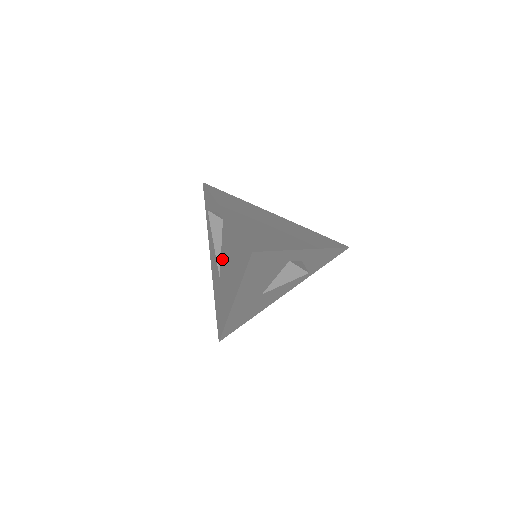
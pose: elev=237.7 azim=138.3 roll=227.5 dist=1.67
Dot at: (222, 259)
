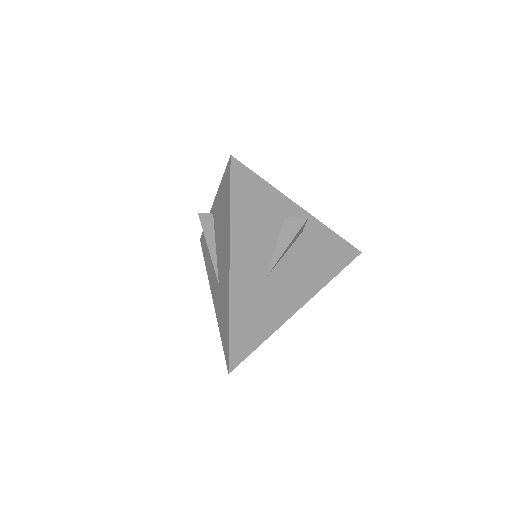
Dot at: (217, 254)
